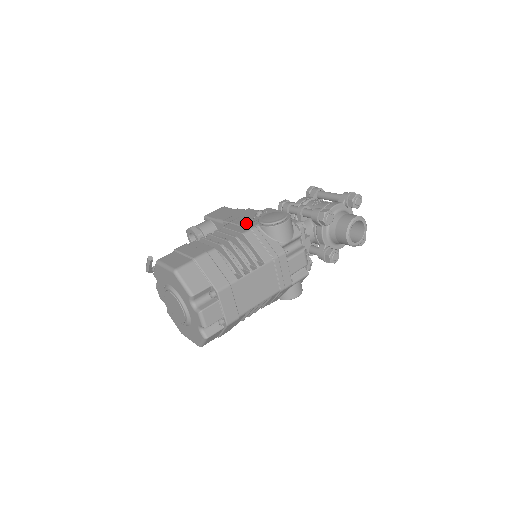
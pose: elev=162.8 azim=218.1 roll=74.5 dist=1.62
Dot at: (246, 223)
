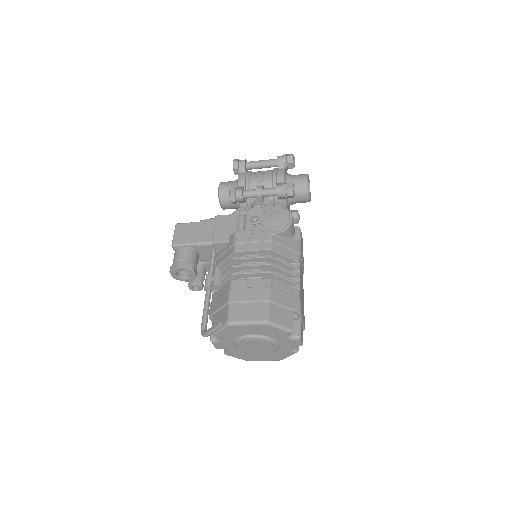
Dot at: (256, 237)
